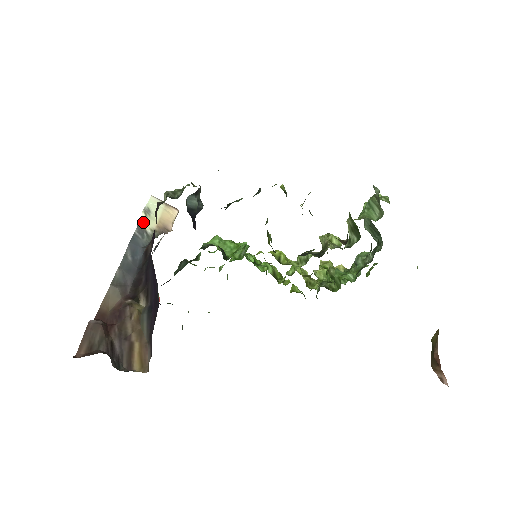
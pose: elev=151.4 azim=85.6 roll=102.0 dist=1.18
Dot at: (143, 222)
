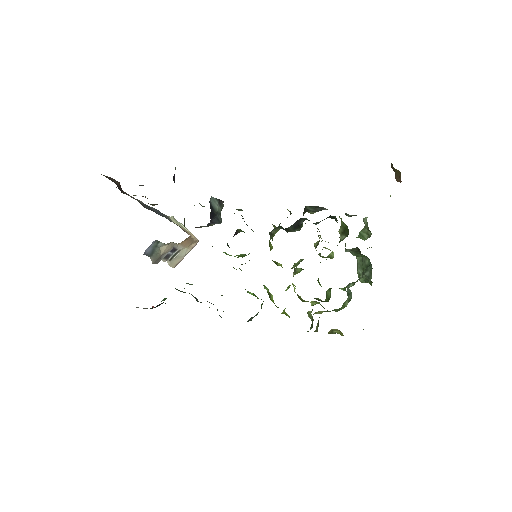
Dot at: (170, 217)
